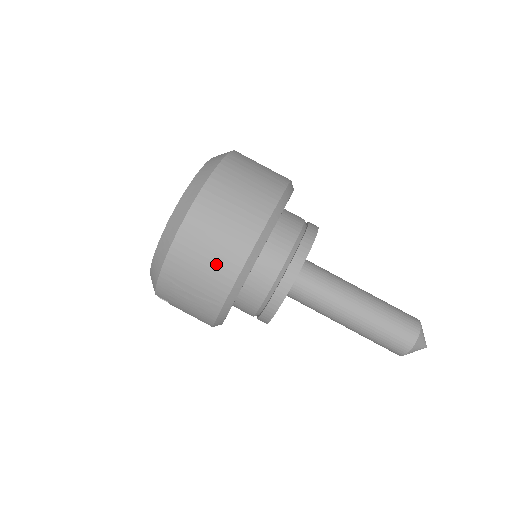
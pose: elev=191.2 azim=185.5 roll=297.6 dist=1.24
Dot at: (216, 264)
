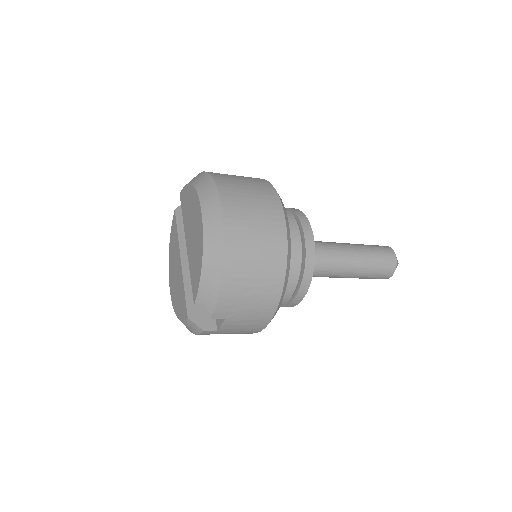
Dot at: (266, 243)
